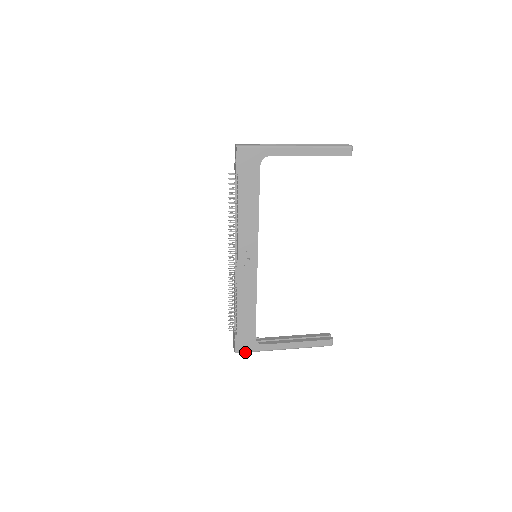
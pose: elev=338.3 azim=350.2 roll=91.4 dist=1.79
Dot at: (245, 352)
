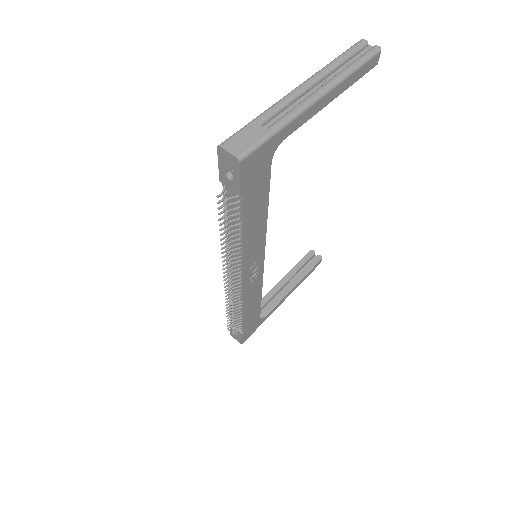
Dot at: (250, 335)
